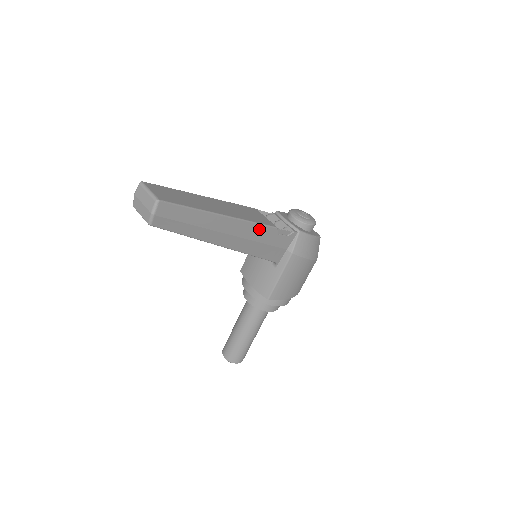
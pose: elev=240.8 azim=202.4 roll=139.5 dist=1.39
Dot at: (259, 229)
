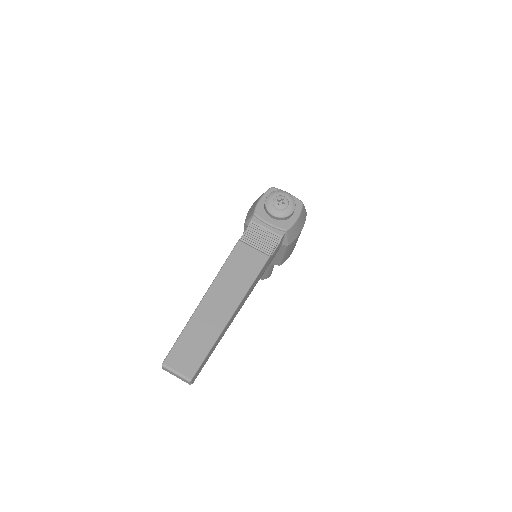
Dot at: (258, 277)
